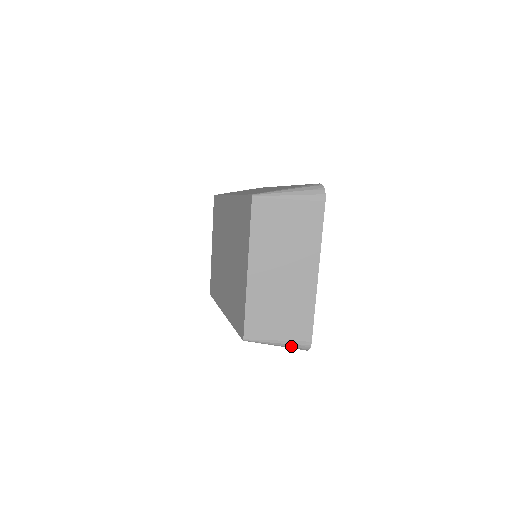
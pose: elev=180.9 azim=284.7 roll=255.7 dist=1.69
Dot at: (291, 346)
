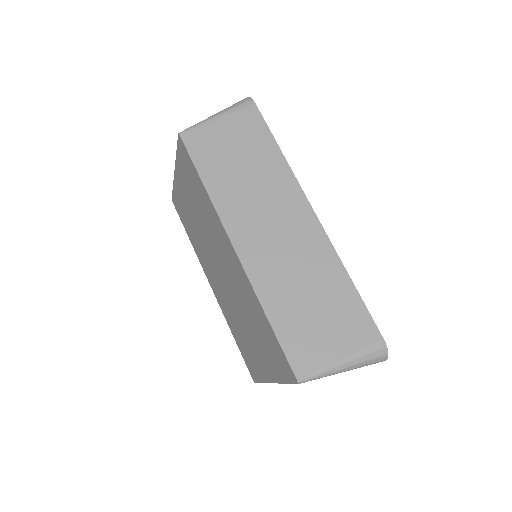
Dot at: occluded
